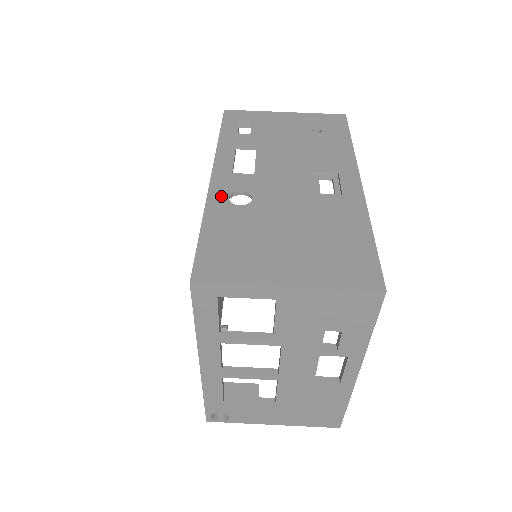
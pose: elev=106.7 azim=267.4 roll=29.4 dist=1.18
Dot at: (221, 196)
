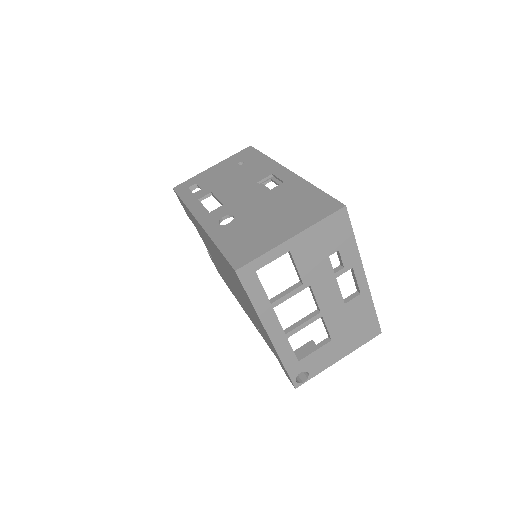
Dot at: (214, 226)
